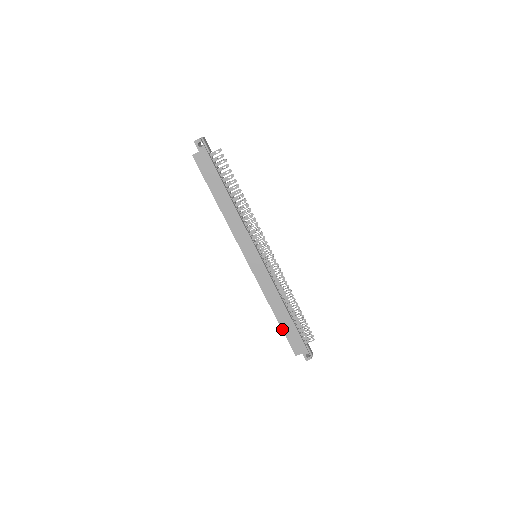
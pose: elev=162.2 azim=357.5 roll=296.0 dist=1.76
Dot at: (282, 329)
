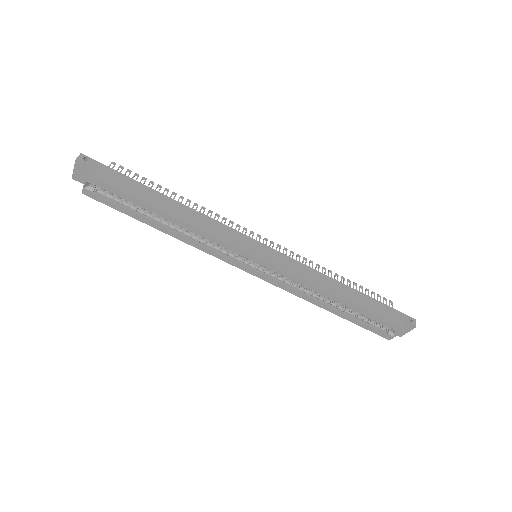
Dot at: (364, 310)
